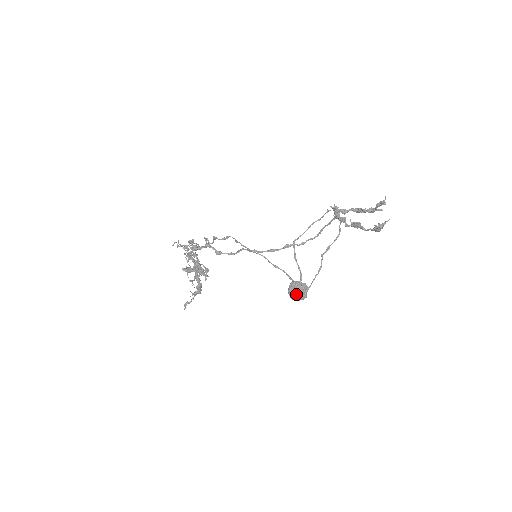
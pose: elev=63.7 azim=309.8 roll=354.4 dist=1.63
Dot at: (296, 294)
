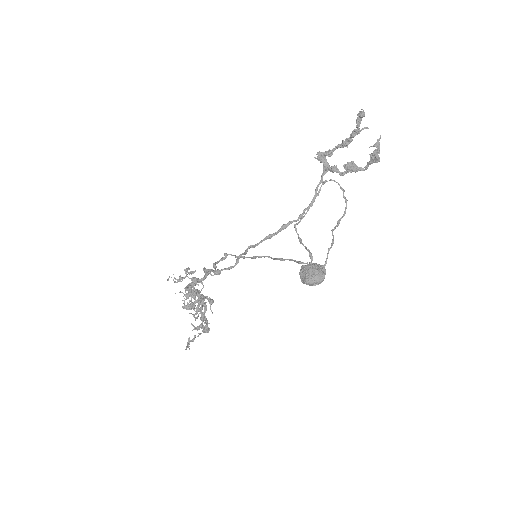
Dot at: (309, 275)
